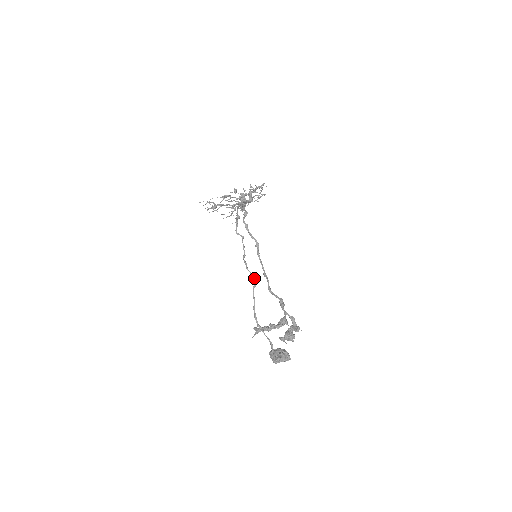
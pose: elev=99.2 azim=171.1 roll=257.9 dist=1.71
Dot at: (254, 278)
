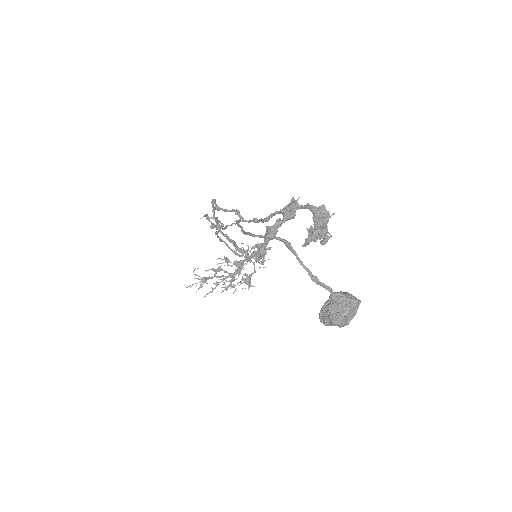
Dot at: occluded
